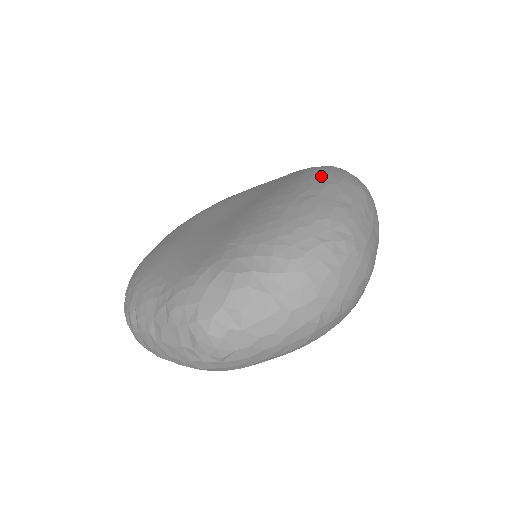
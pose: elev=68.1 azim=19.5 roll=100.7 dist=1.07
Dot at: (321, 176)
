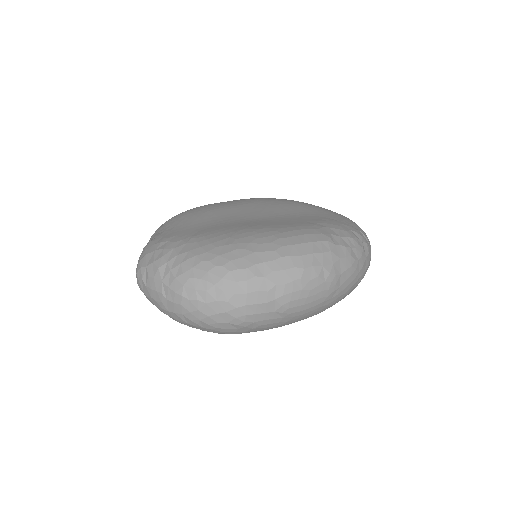
Dot at: (290, 242)
